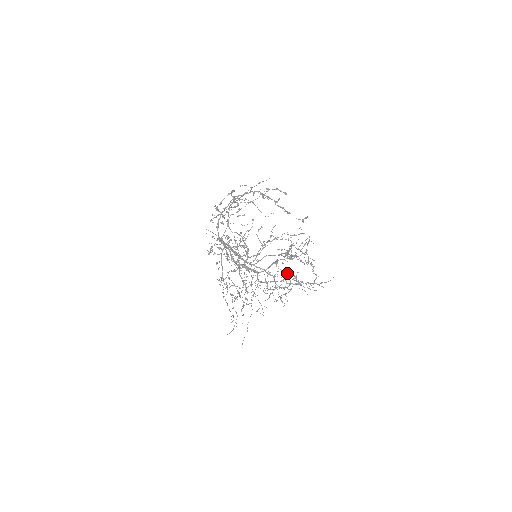
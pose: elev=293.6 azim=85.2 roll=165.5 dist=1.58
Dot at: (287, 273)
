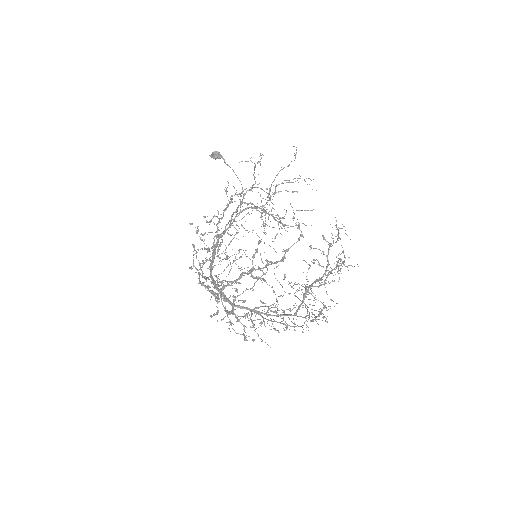
Dot at: (216, 156)
